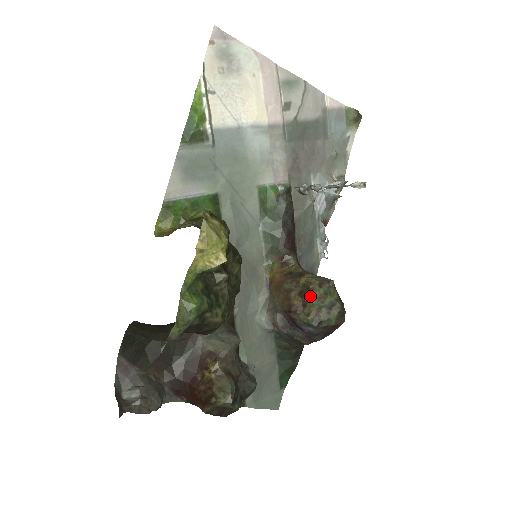
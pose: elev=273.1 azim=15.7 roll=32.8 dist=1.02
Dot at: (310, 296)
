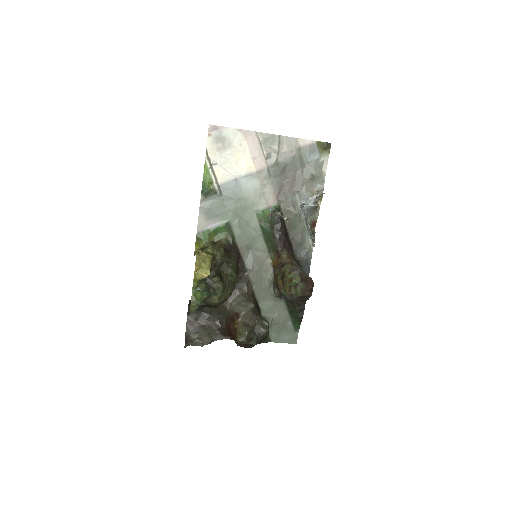
Dot at: (285, 280)
